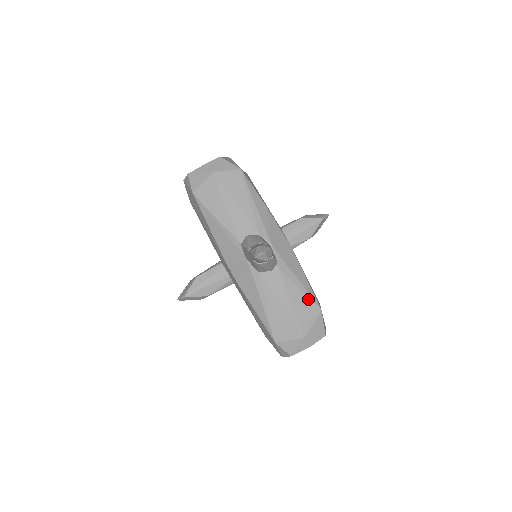
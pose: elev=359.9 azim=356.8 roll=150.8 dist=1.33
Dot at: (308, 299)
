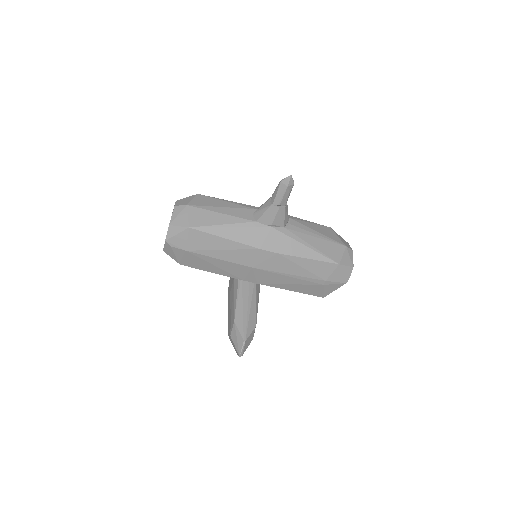
Dot at: (319, 226)
